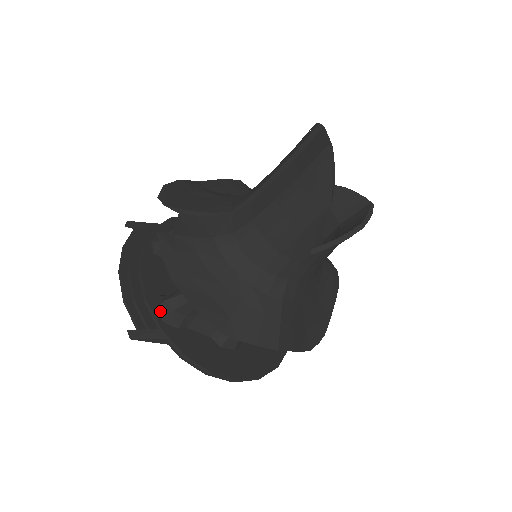
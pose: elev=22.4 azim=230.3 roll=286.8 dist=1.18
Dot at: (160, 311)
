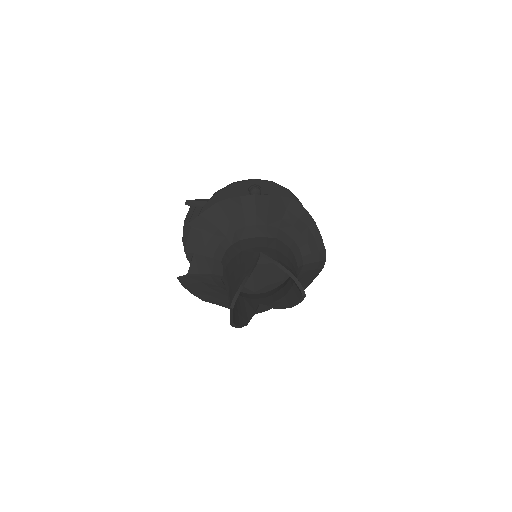
Dot at: occluded
